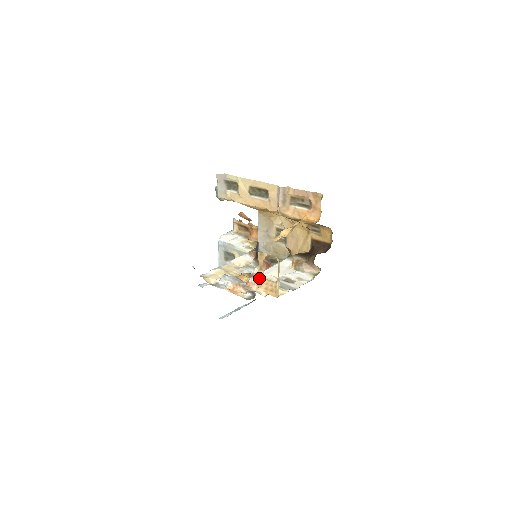
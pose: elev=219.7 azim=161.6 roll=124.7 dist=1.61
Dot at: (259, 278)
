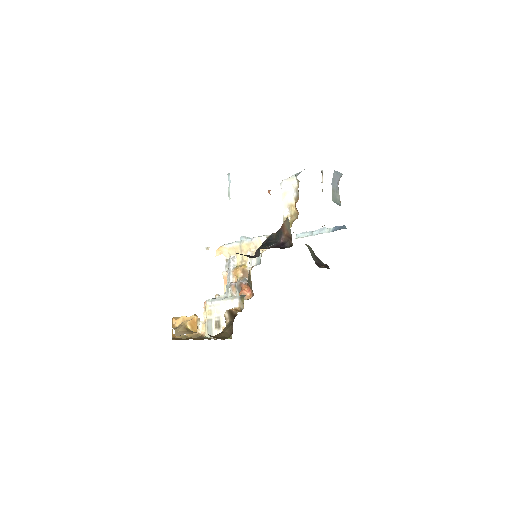
Dot at: occluded
